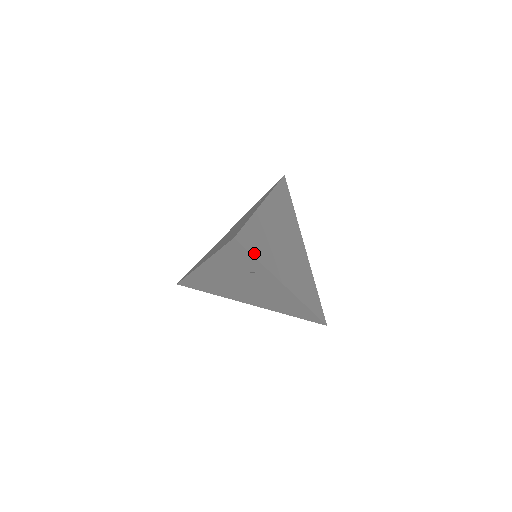
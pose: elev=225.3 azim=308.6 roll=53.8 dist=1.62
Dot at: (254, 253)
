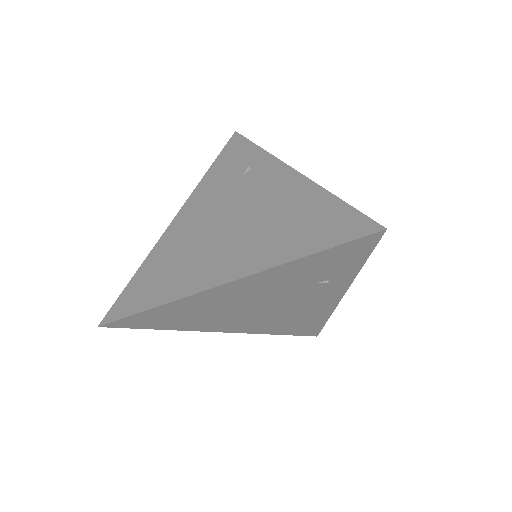
Dot at: occluded
